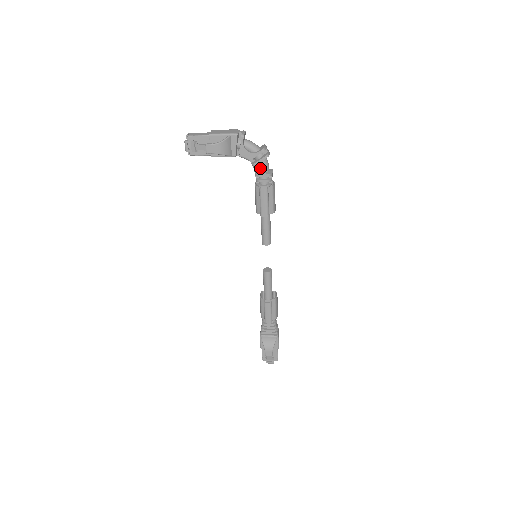
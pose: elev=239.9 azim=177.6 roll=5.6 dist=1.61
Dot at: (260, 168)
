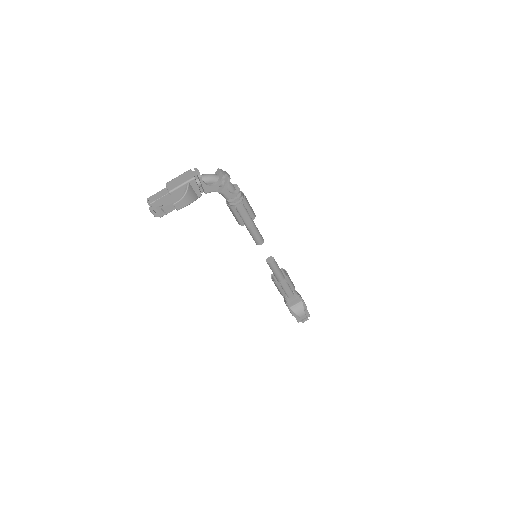
Dot at: (228, 192)
